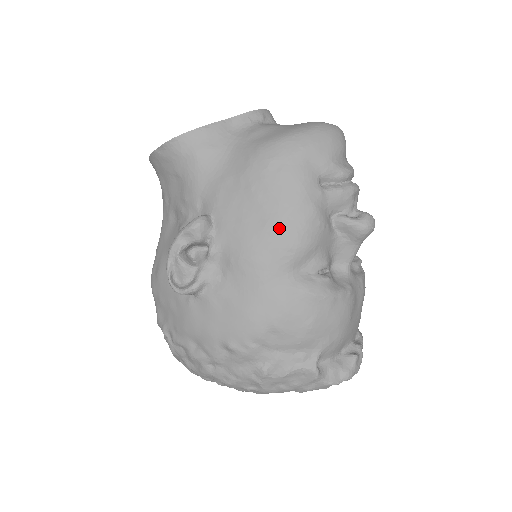
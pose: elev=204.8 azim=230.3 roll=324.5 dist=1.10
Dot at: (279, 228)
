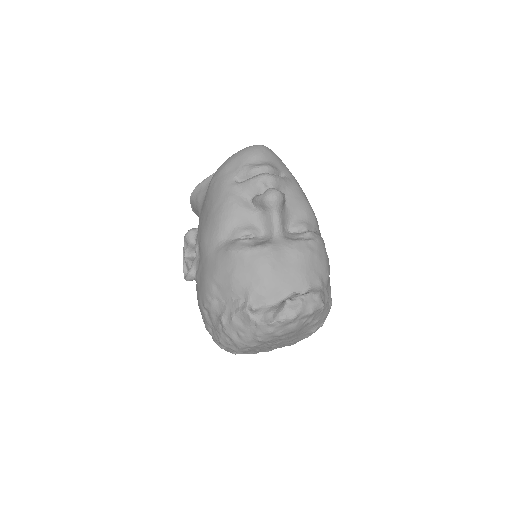
Dot at: (211, 216)
